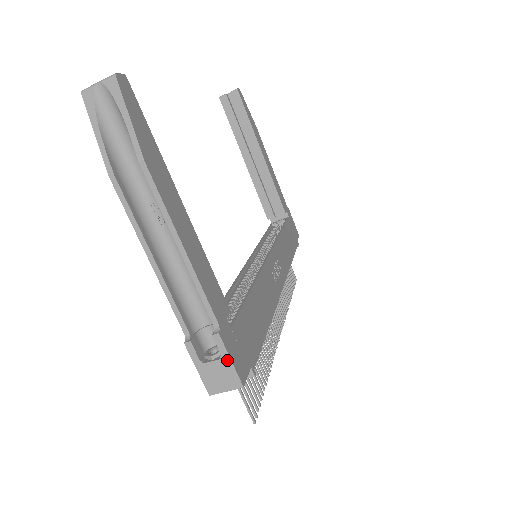
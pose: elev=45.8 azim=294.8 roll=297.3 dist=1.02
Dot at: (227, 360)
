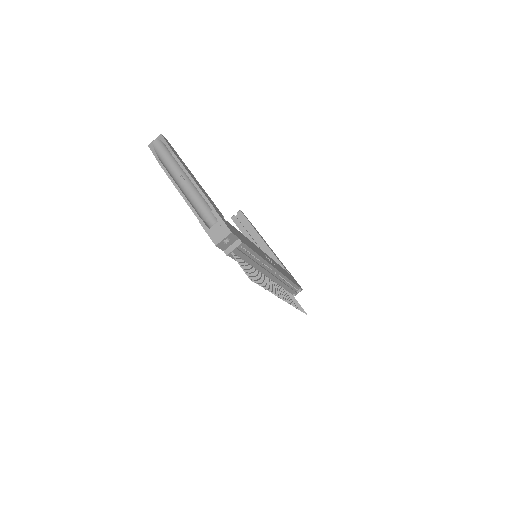
Dot at: (221, 221)
